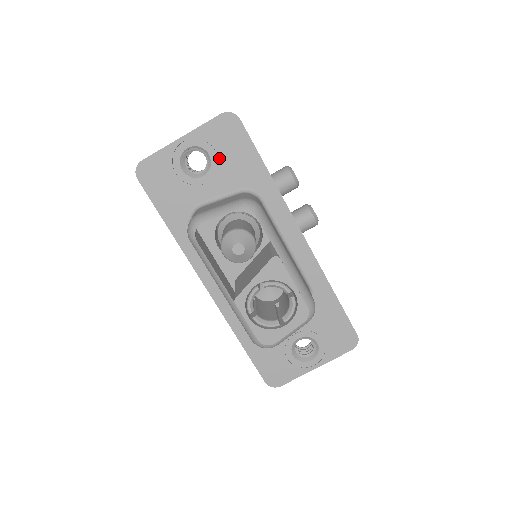
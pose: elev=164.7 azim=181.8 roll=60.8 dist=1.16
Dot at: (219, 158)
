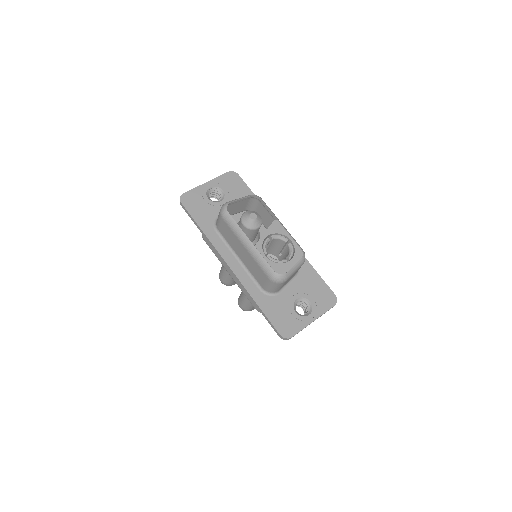
Dot at: (229, 192)
